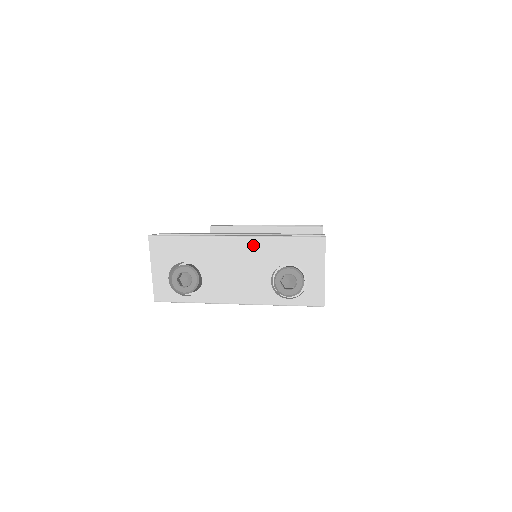
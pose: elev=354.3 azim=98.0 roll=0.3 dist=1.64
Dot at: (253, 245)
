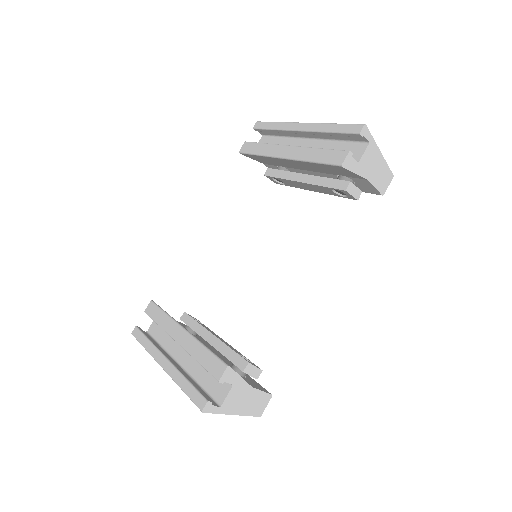
Dot at: occluded
